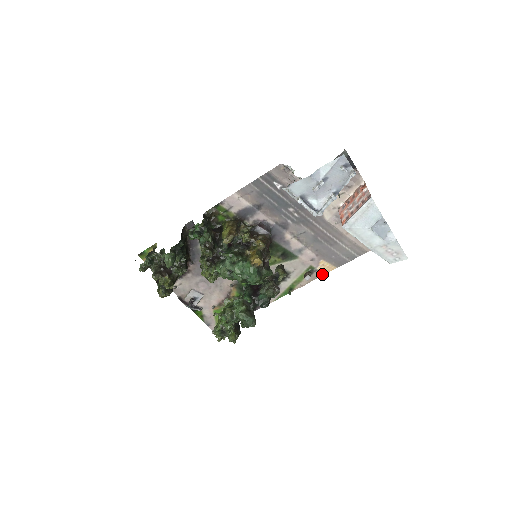
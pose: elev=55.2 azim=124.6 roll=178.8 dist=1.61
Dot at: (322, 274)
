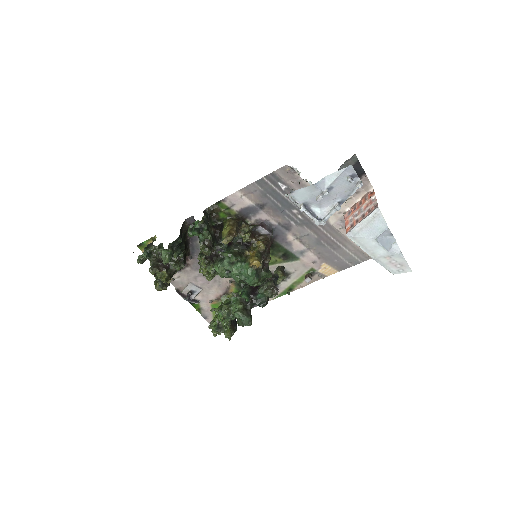
Dot at: (323, 277)
